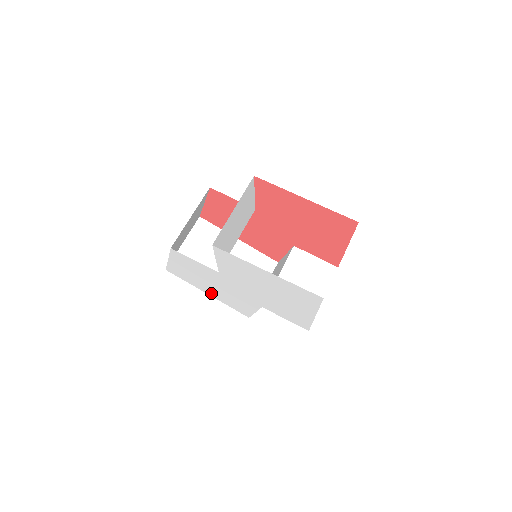
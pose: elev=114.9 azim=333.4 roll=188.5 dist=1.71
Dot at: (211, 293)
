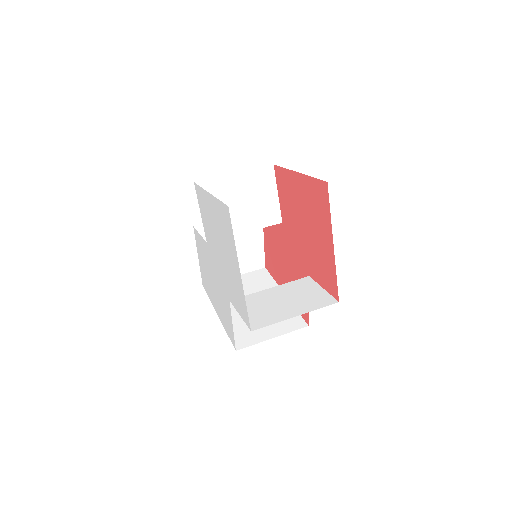
Dot at: occluded
